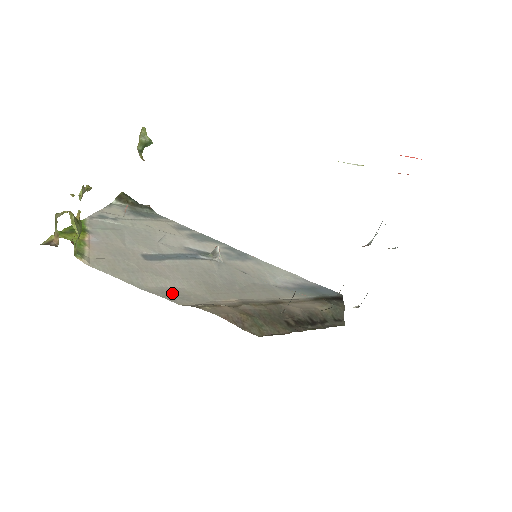
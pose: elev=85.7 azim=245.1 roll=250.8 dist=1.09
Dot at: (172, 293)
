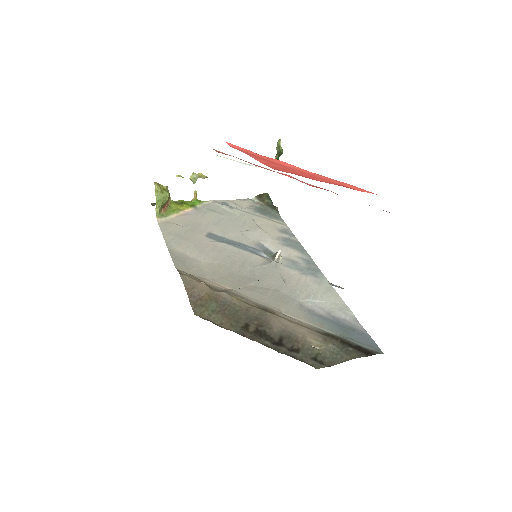
Dot at: (184, 260)
